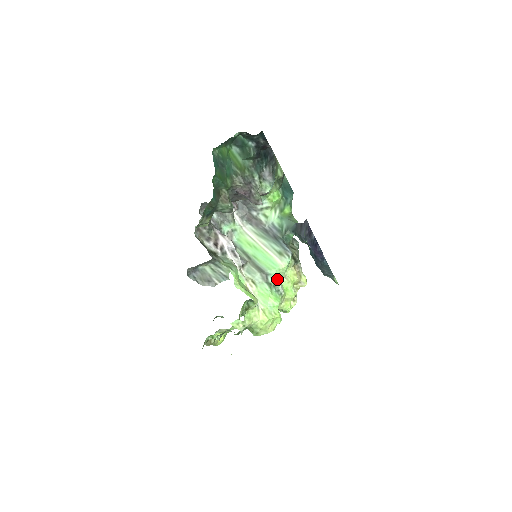
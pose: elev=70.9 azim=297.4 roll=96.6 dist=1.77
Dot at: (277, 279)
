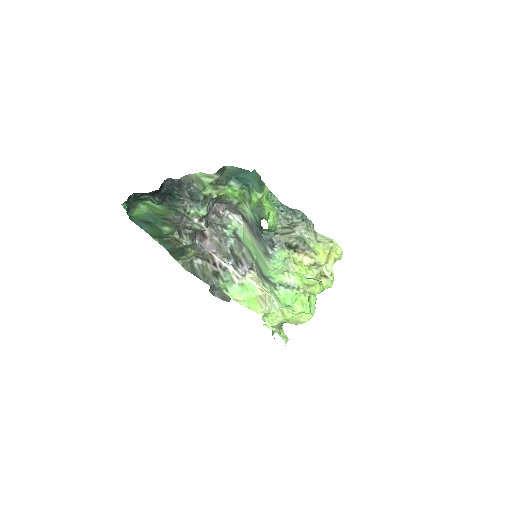
Dot at: (280, 277)
